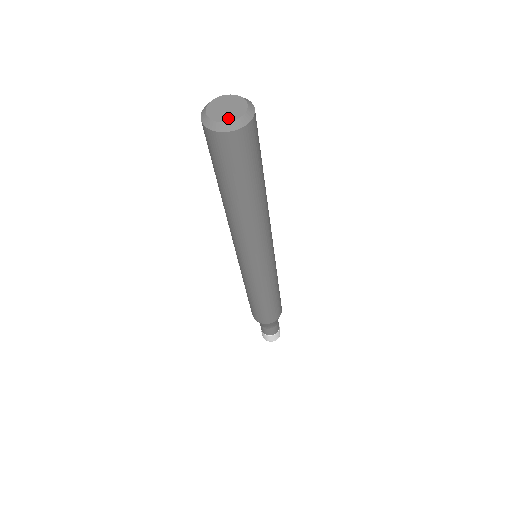
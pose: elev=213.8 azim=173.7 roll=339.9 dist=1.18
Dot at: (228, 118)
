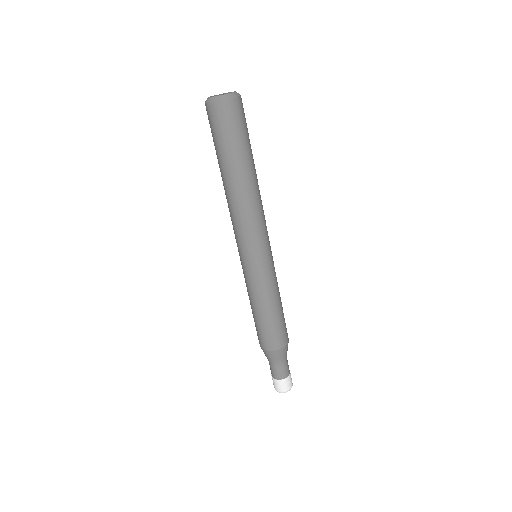
Dot at: (217, 96)
